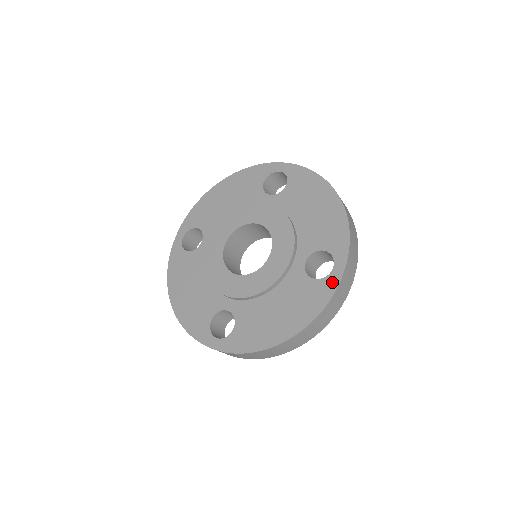
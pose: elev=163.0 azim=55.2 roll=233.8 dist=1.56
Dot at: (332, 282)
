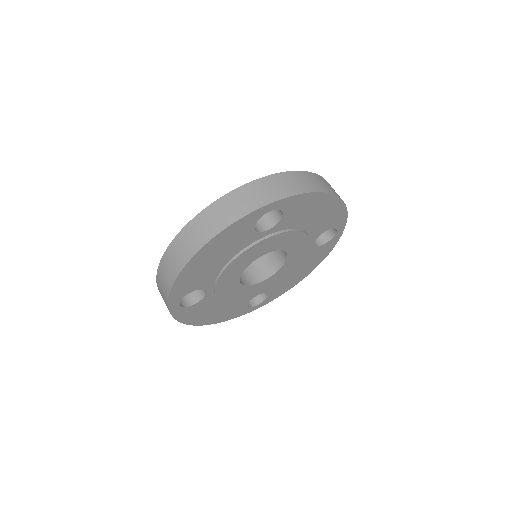
Dot at: occluded
